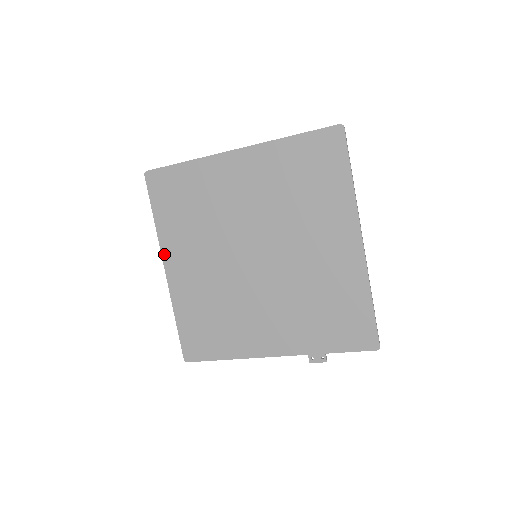
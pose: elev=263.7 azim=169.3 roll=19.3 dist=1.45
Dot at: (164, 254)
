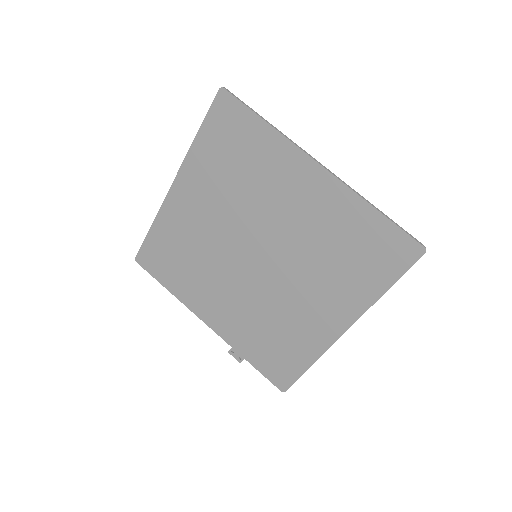
Dot at: (181, 173)
